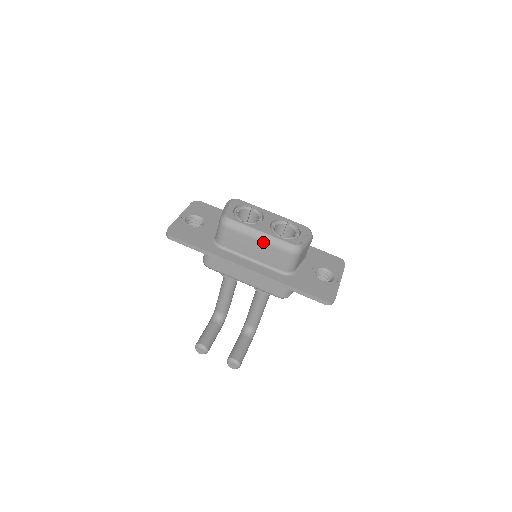
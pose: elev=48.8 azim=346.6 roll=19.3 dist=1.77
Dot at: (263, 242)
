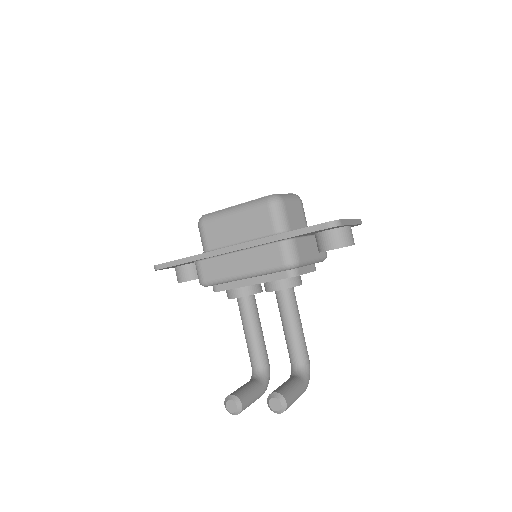
Dot at: (239, 212)
